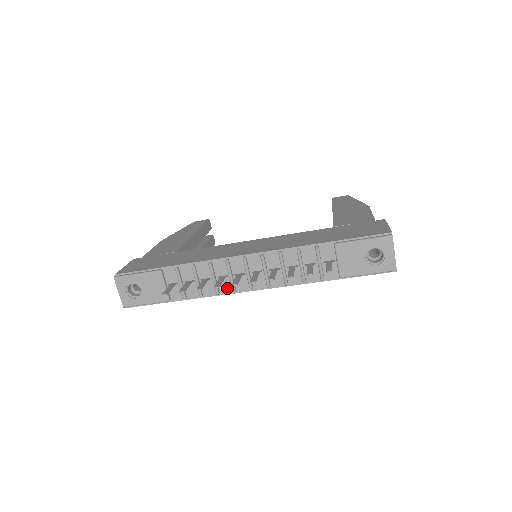
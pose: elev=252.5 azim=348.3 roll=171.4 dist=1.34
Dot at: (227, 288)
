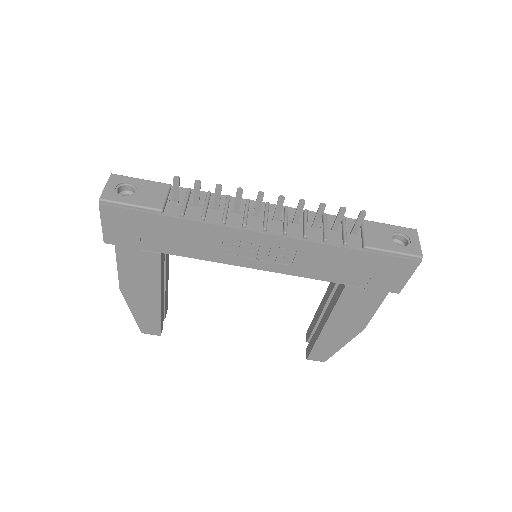
Dot at: (236, 223)
